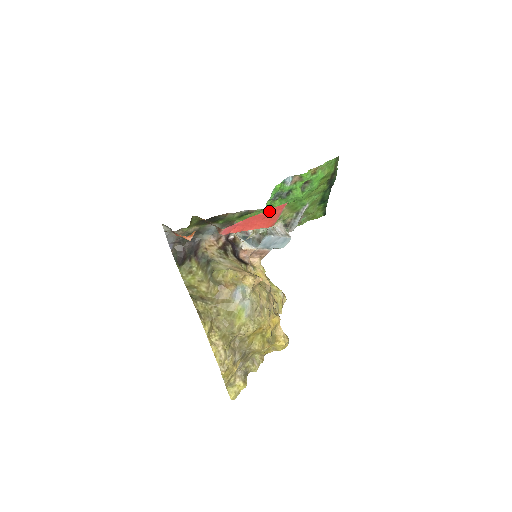
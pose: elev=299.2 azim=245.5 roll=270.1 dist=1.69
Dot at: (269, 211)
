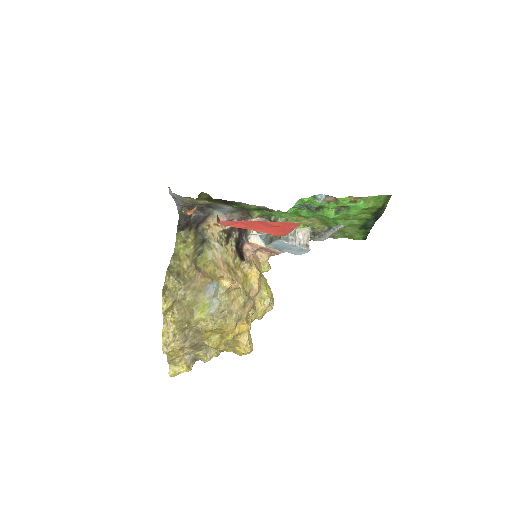
Dot at: (279, 223)
